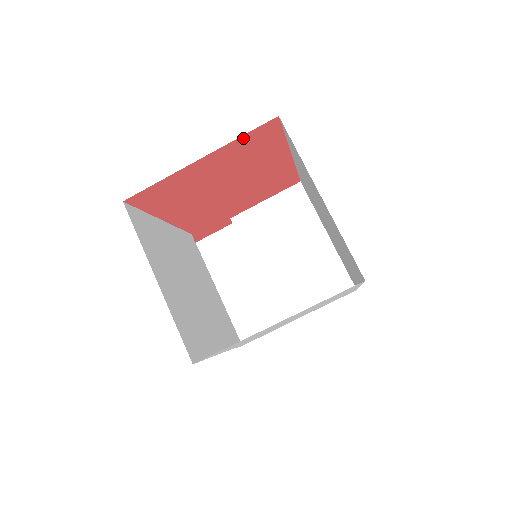
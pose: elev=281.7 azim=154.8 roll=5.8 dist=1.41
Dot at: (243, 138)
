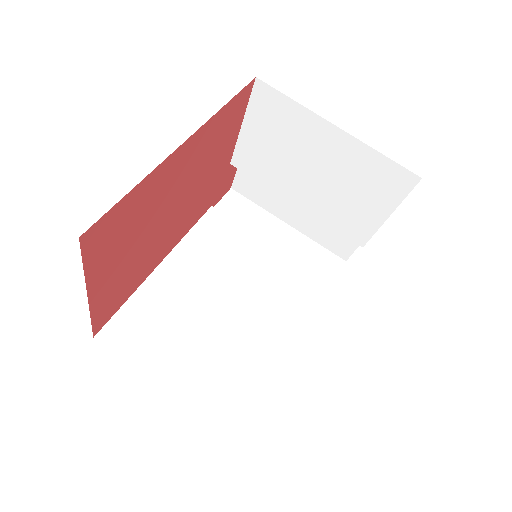
Dot at: (89, 262)
